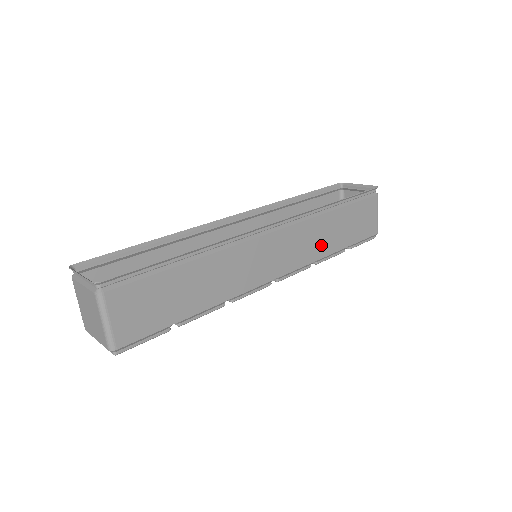
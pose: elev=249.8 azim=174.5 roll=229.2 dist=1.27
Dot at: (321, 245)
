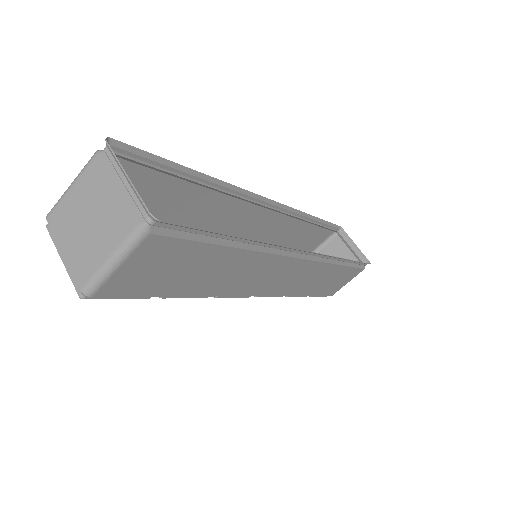
Dot at: (306, 286)
